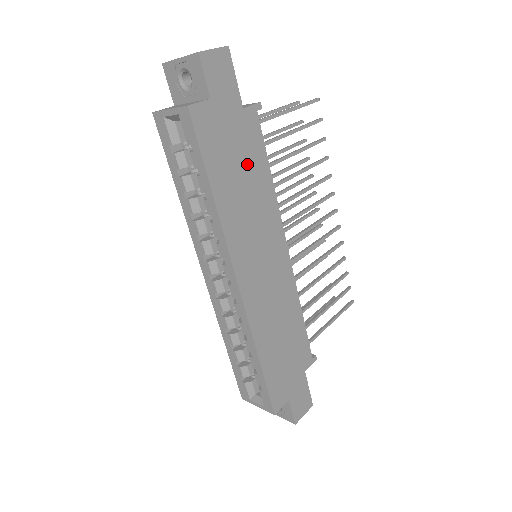
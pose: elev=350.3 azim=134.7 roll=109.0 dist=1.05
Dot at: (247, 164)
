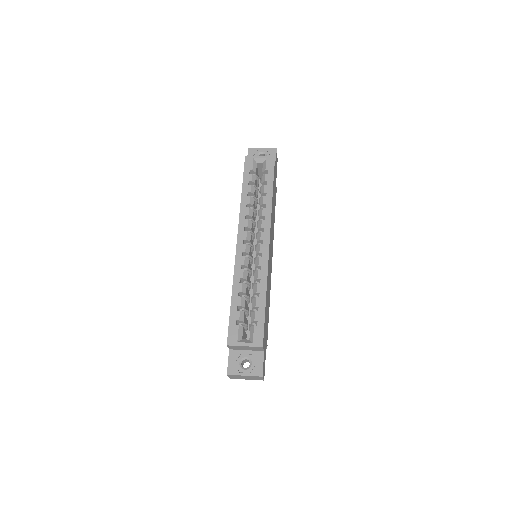
Dot at: (274, 203)
